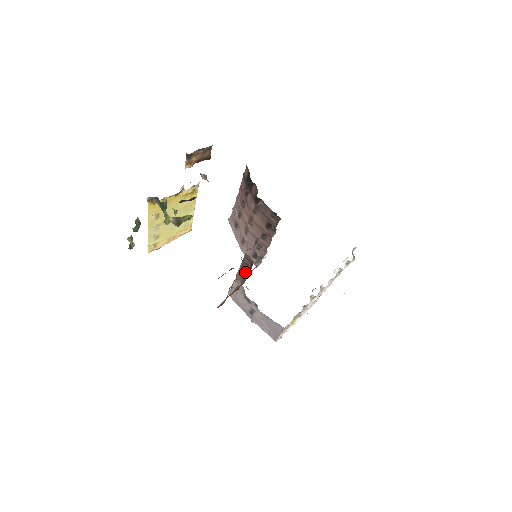
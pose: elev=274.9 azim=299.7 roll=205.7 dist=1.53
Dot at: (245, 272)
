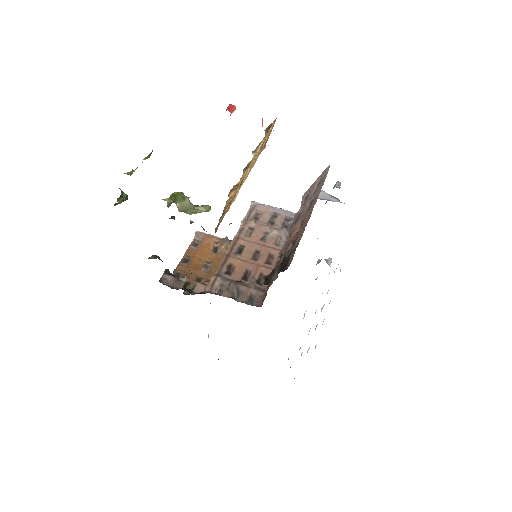
Dot at: occluded
